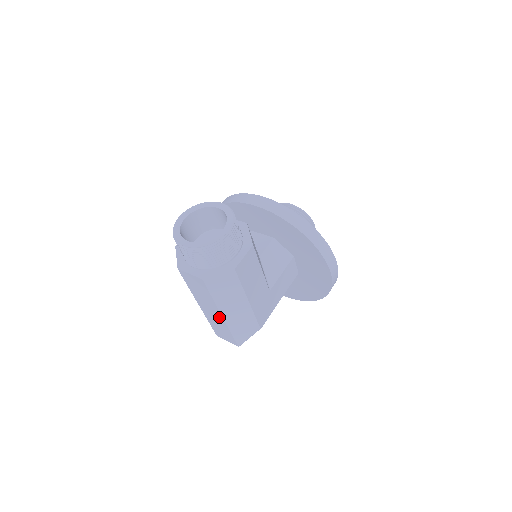
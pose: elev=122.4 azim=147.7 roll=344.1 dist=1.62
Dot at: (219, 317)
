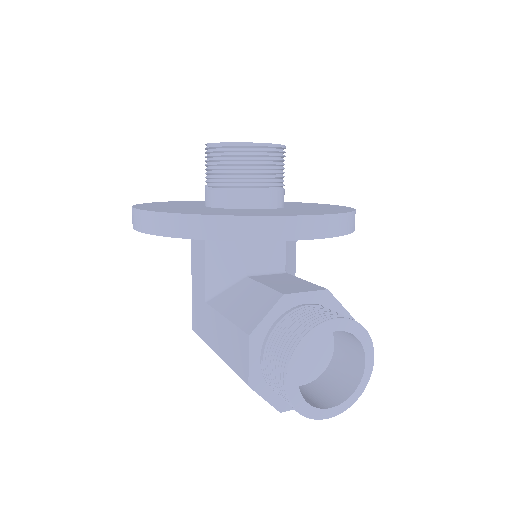
Dot at: occluded
